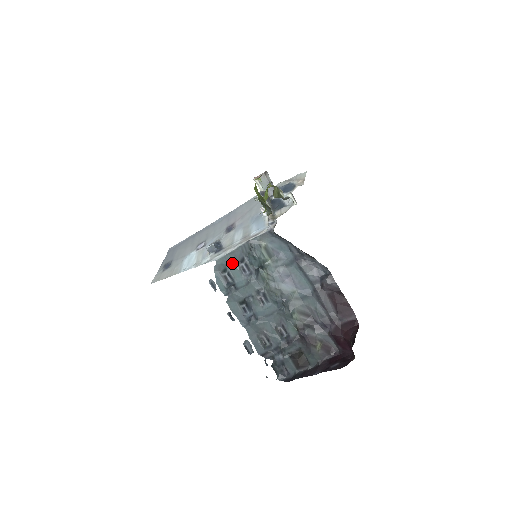
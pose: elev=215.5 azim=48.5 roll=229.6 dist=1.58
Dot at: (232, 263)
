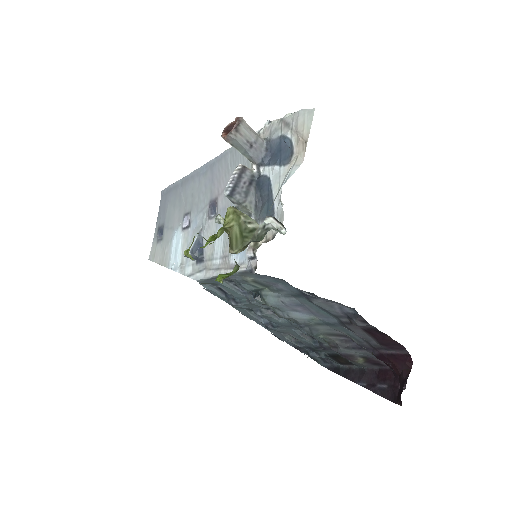
Dot at: occluded
